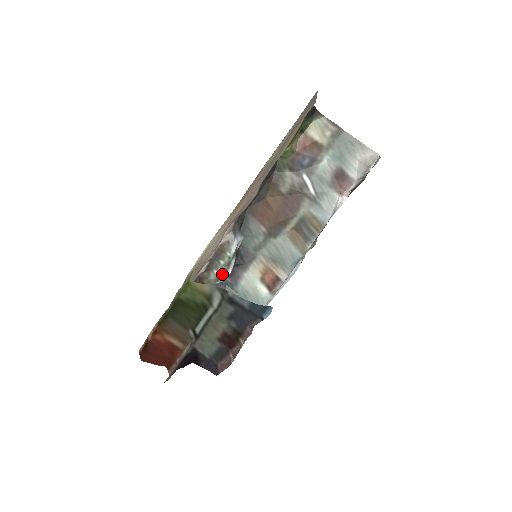
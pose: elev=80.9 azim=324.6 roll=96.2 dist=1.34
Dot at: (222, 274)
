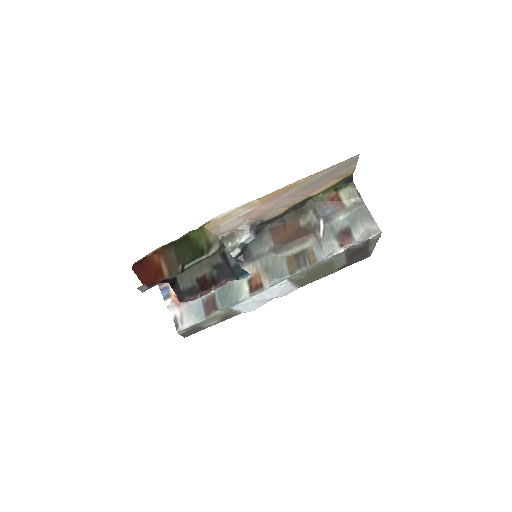
Dot at: occluded
